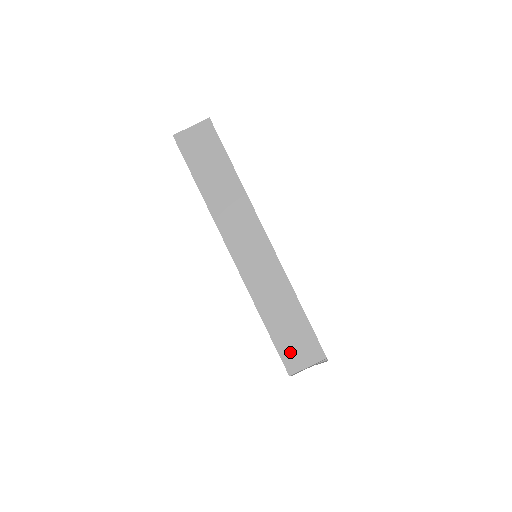
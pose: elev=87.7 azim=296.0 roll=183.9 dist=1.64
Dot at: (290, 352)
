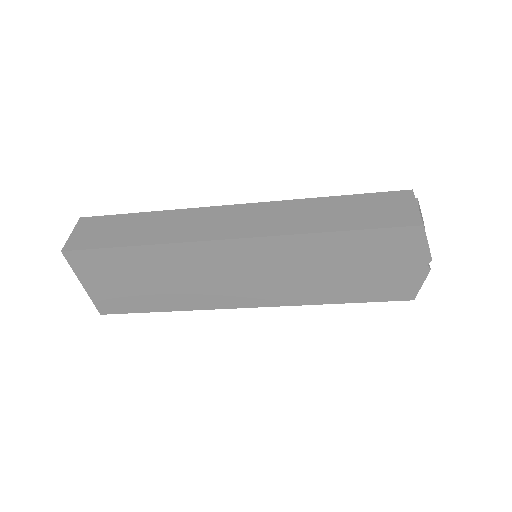
Dot at: (389, 217)
